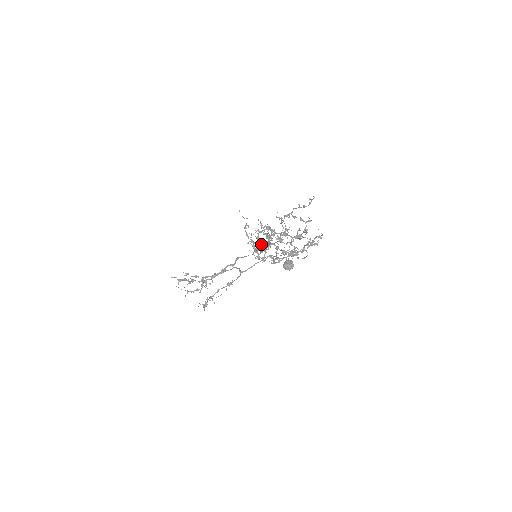
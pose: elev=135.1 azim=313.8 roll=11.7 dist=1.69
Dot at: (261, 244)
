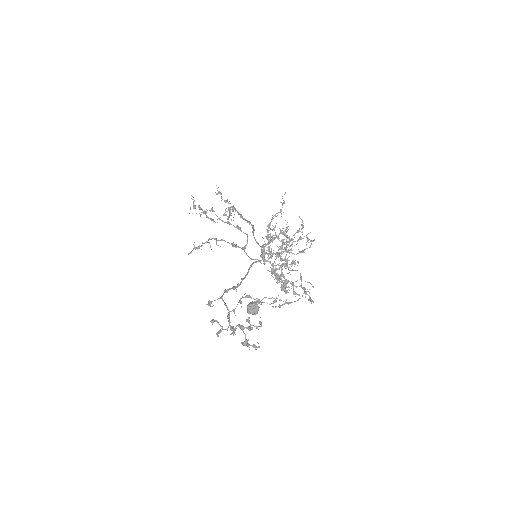
Dot at: (268, 250)
